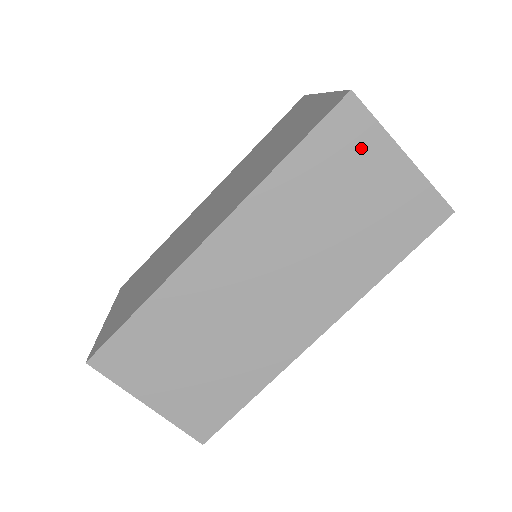
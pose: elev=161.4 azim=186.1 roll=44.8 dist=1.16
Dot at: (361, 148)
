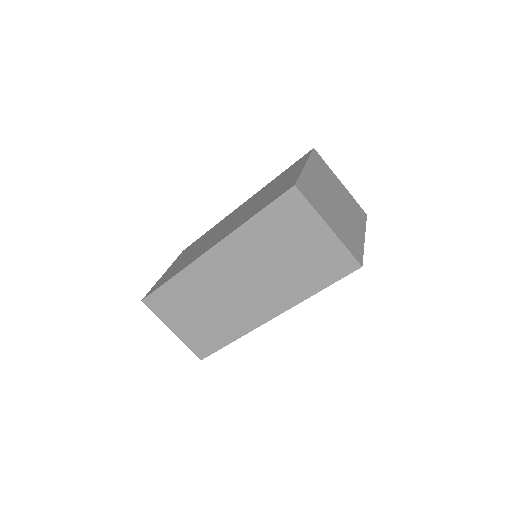
Dot at: (300, 219)
